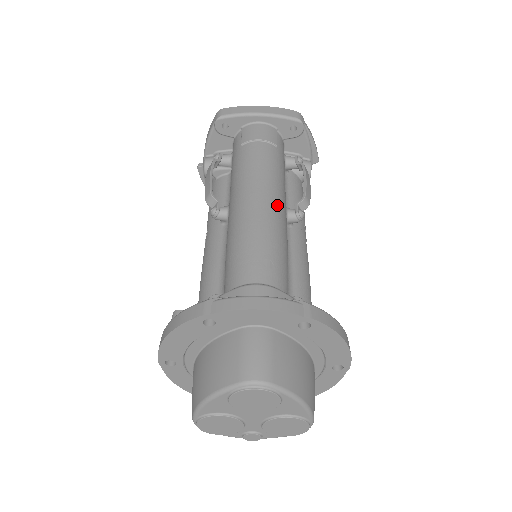
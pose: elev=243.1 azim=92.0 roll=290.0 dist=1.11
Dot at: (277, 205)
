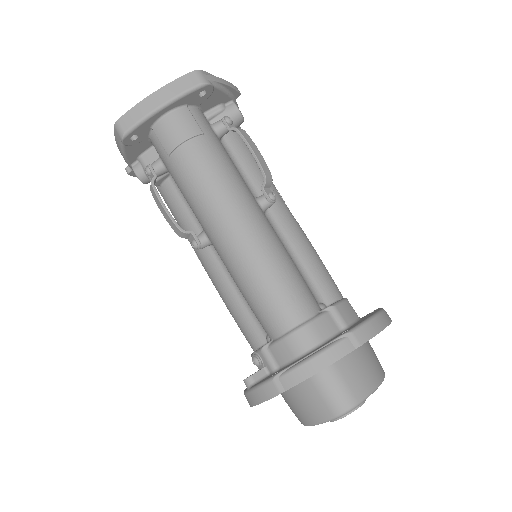
Dot at: (254, 220)
